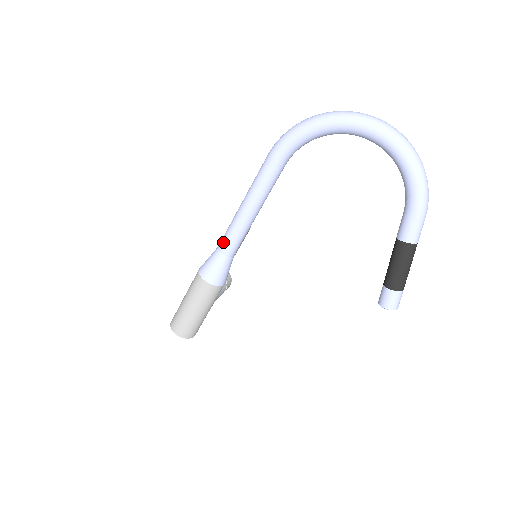
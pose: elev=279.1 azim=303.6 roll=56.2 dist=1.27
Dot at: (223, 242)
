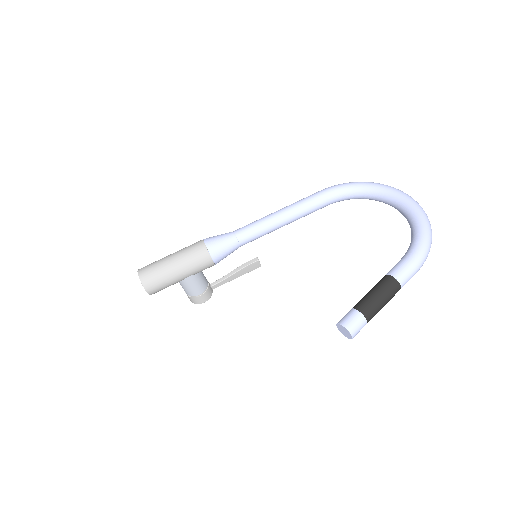
Dot at: (242, 227)
